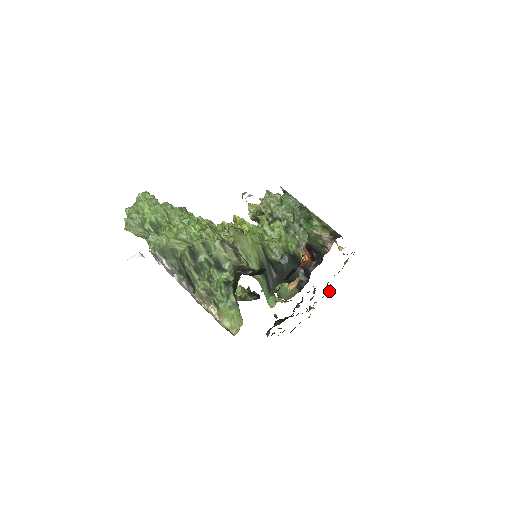
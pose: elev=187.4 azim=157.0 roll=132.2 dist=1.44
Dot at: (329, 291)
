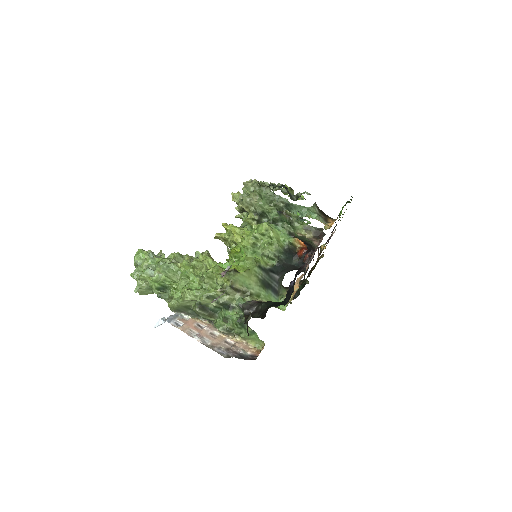
Dot at: (334, 232)
